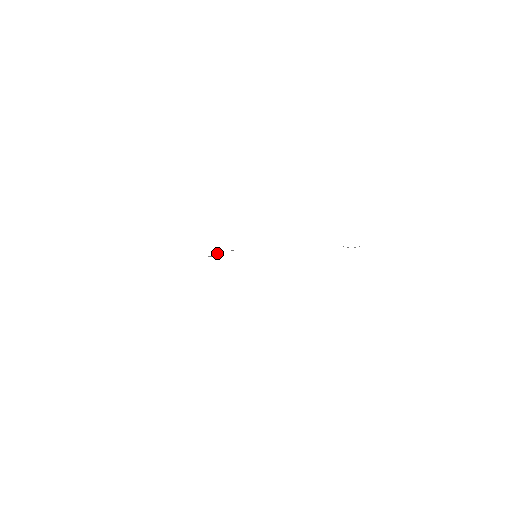
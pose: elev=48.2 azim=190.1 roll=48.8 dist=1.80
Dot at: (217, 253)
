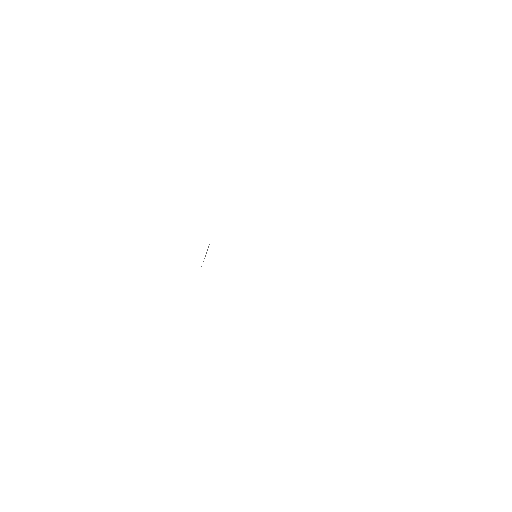
Dot at: occluded
